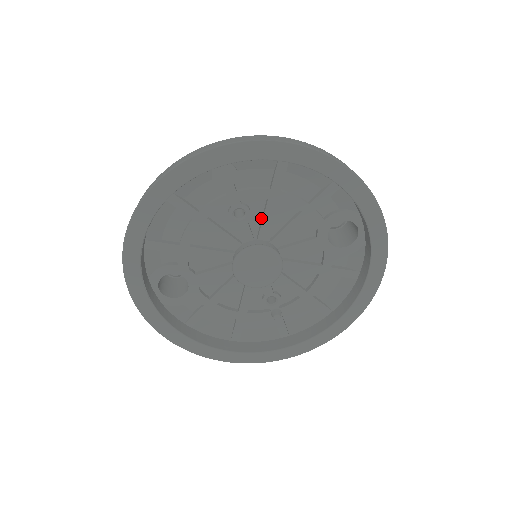
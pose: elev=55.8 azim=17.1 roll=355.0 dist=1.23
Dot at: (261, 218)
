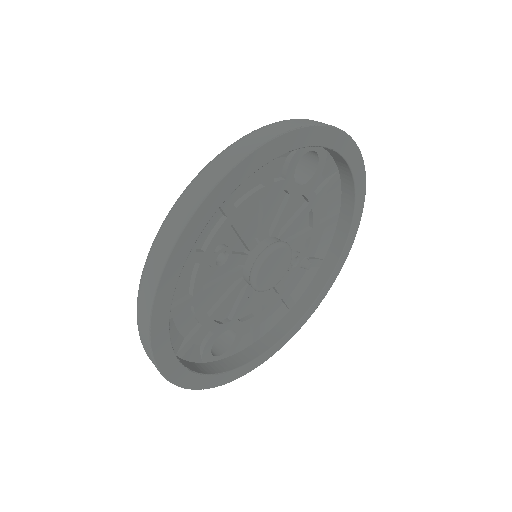
Dot at: (237, 237)
